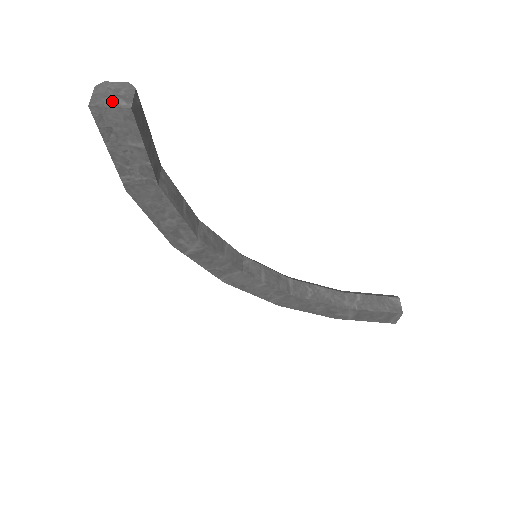
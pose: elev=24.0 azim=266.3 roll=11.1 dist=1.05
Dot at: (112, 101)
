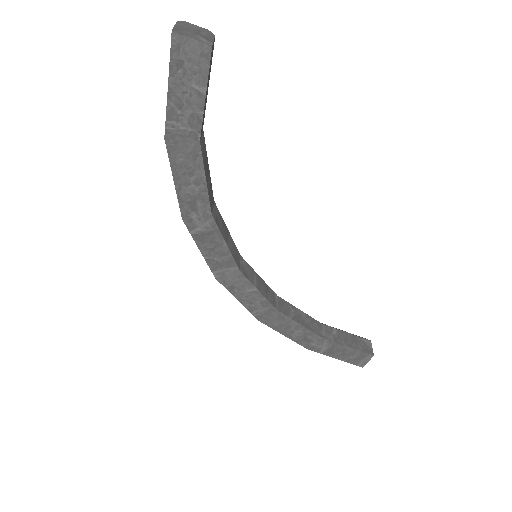
Dot at: (194, 35)
